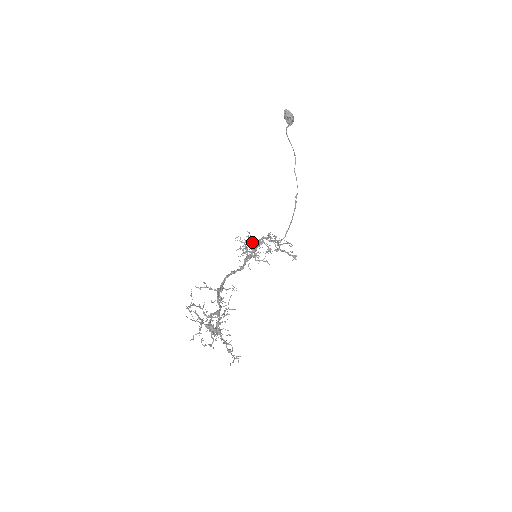
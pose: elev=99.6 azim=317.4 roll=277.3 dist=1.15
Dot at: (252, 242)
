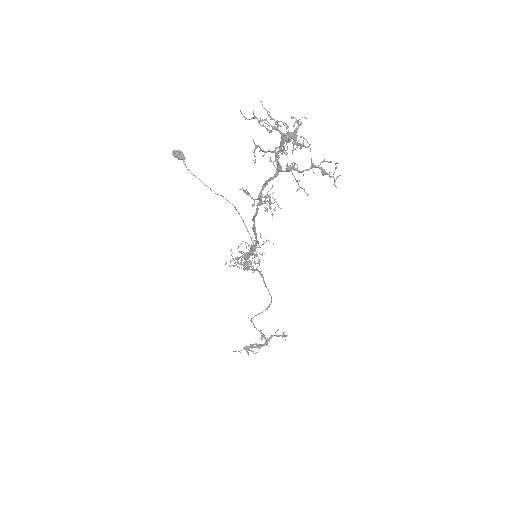
Dot at: (241, 253)
